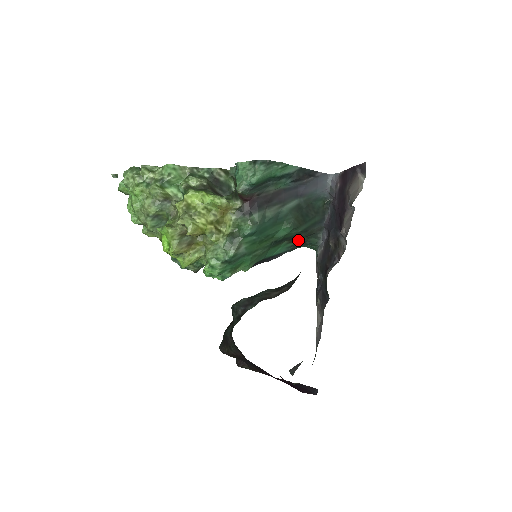
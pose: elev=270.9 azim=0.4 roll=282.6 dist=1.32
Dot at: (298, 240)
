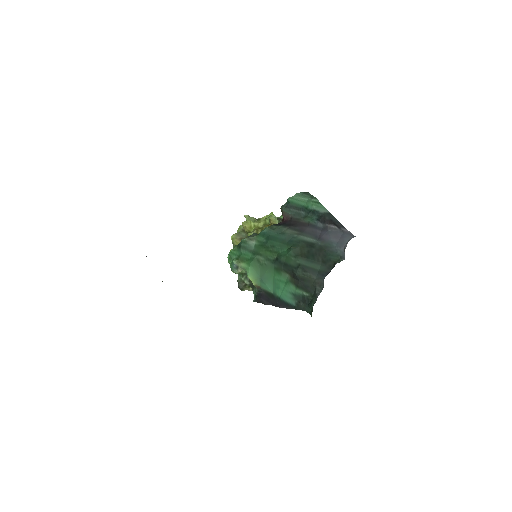
Dot at: (301, 289)
